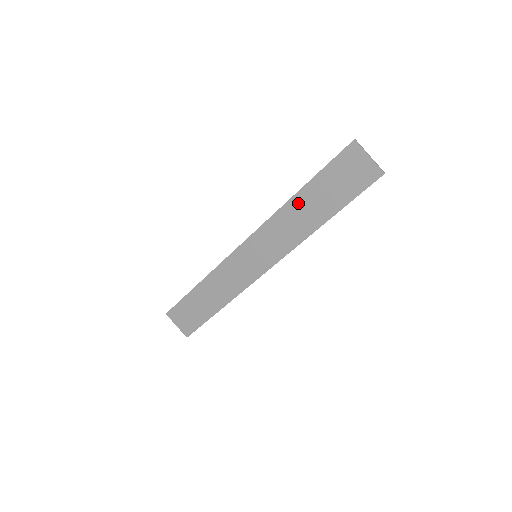
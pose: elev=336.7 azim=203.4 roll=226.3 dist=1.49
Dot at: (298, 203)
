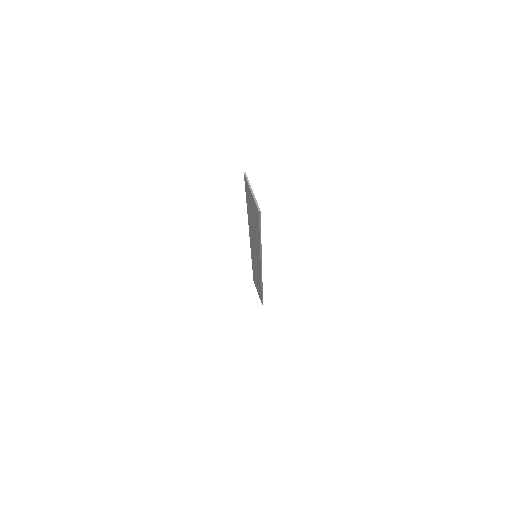
Dot at: (250, 220)
